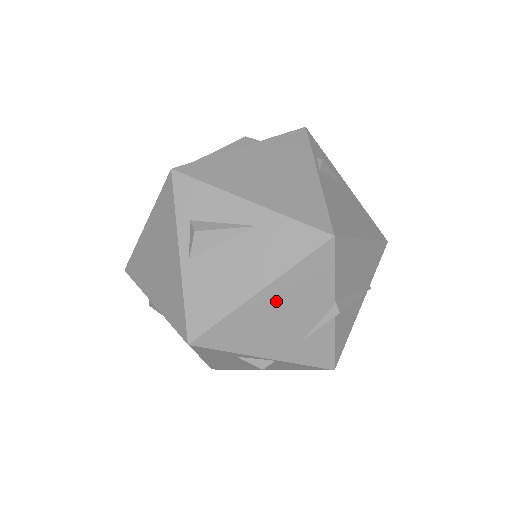
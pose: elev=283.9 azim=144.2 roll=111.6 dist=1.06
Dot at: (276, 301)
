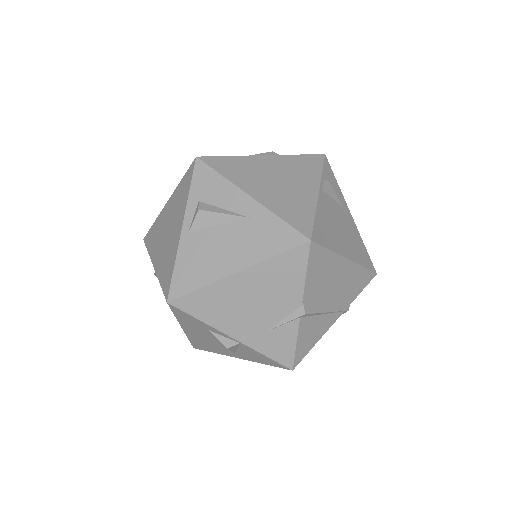
Dot at: (250, 286)
